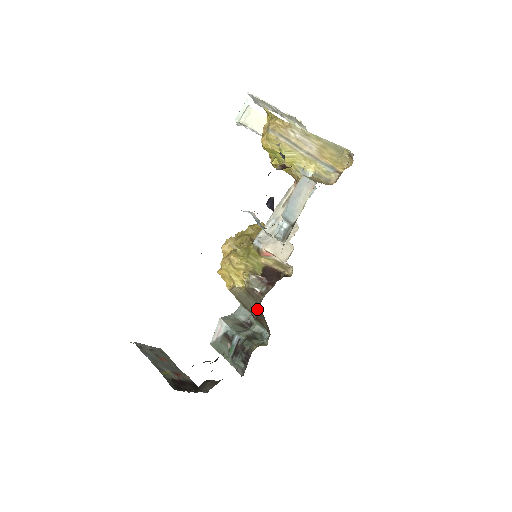
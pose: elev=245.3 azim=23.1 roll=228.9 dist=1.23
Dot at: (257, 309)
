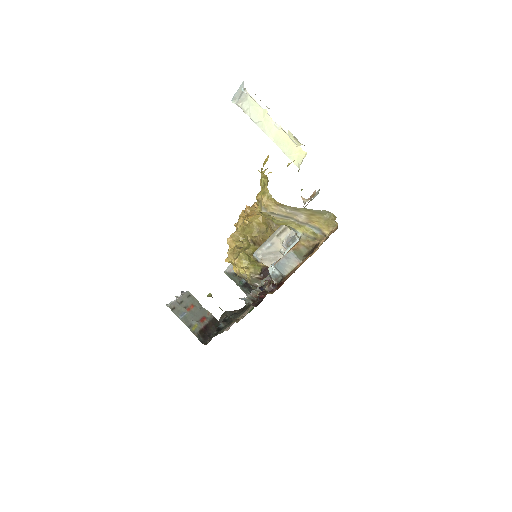
Dot at: occluded
